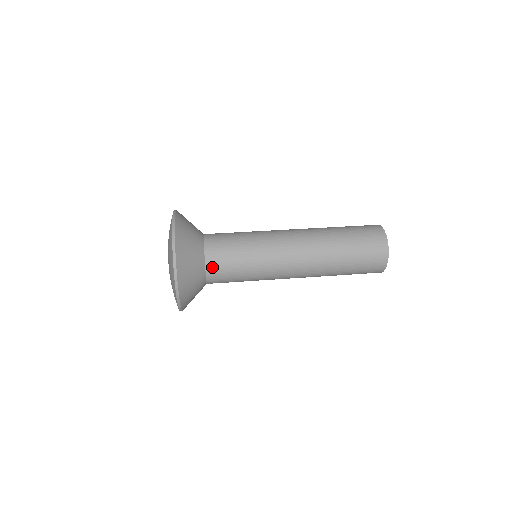
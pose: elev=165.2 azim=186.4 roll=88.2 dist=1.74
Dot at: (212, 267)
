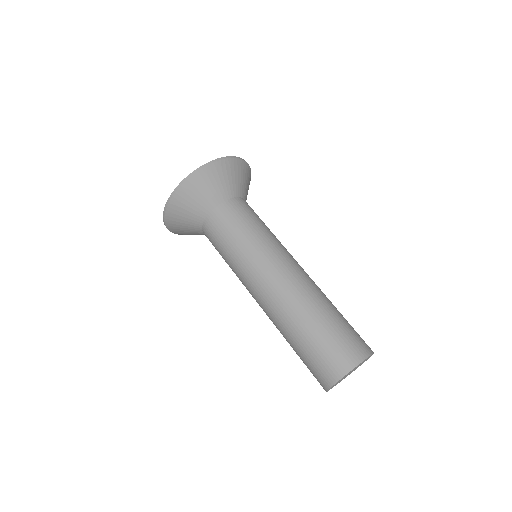
Dot at: (235, 203)
